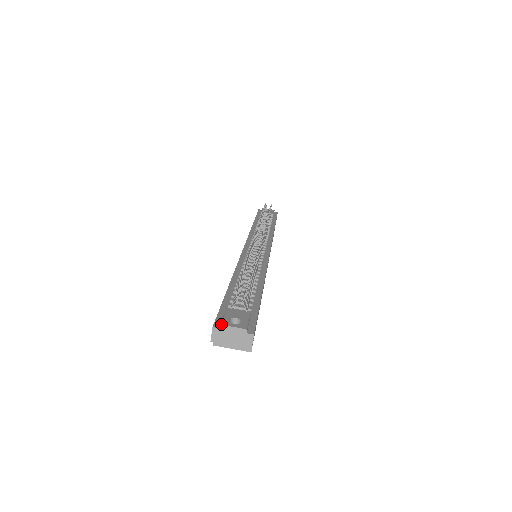
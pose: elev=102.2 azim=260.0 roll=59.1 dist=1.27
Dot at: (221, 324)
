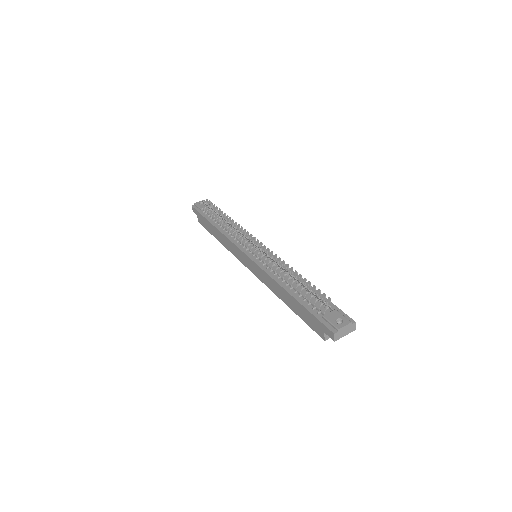
Dot at: (338, 329)
